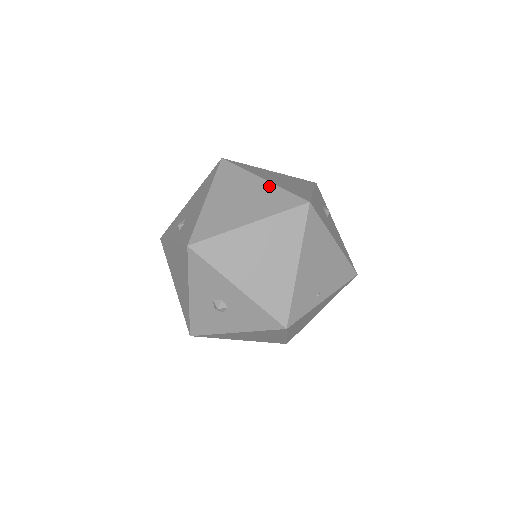
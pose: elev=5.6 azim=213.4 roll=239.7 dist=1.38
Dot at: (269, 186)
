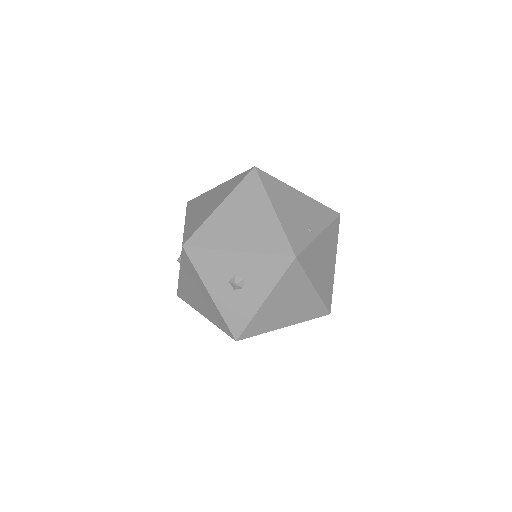
Dot at: (224, 184)
